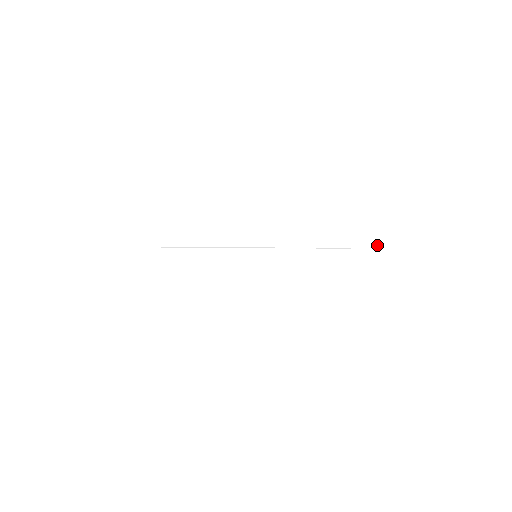
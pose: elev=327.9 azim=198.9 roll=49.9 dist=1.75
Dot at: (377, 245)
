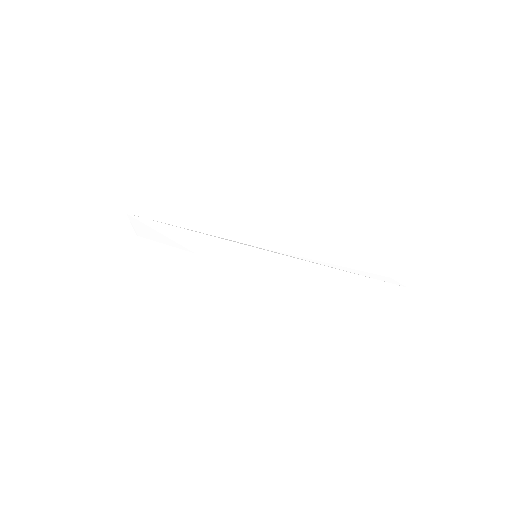
Dot at: (403, 283)
